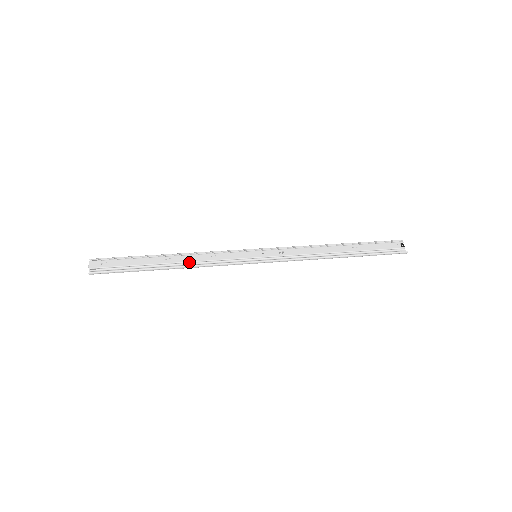
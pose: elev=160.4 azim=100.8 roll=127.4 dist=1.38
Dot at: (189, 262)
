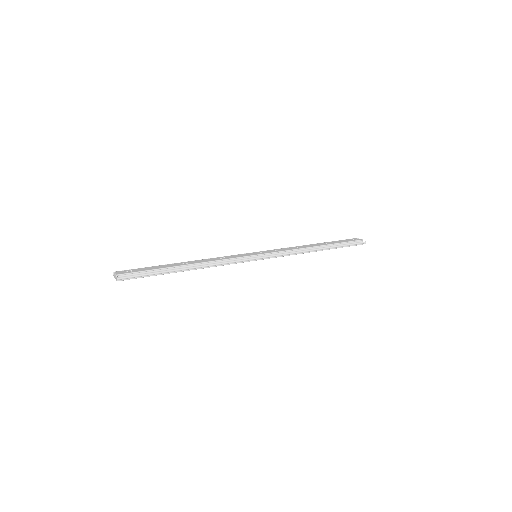
Dot at: (204, 263)
